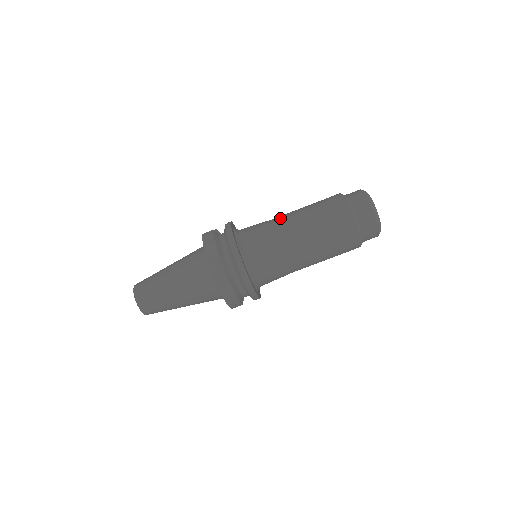
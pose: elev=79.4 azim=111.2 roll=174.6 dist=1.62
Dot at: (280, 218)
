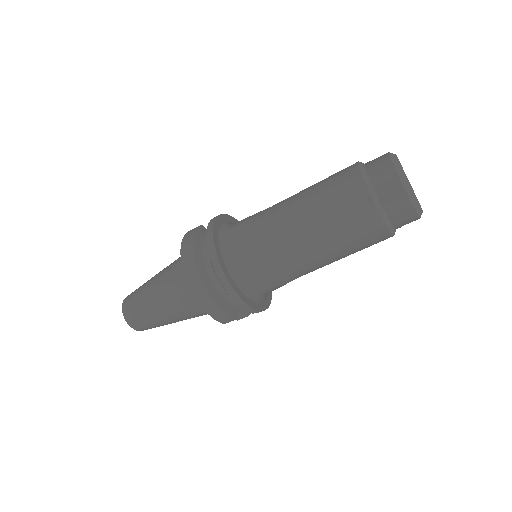
Dot at: (278, 203)
